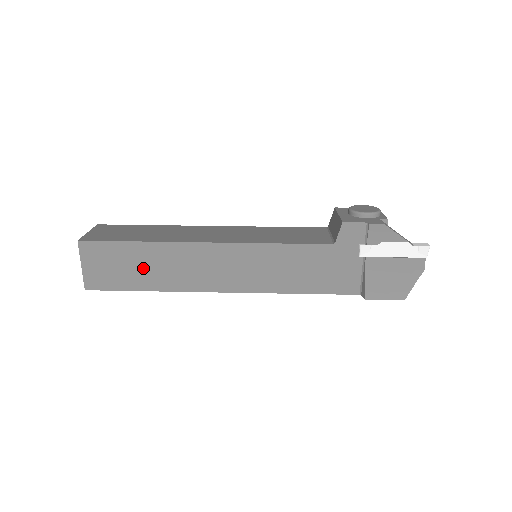
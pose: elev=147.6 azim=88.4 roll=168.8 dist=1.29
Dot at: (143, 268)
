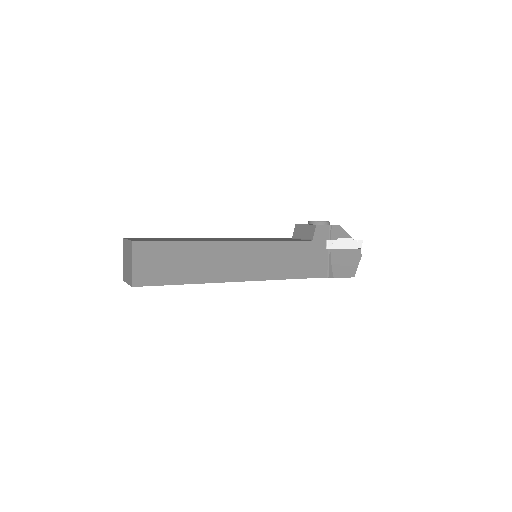
Dot at: (184, 264)
